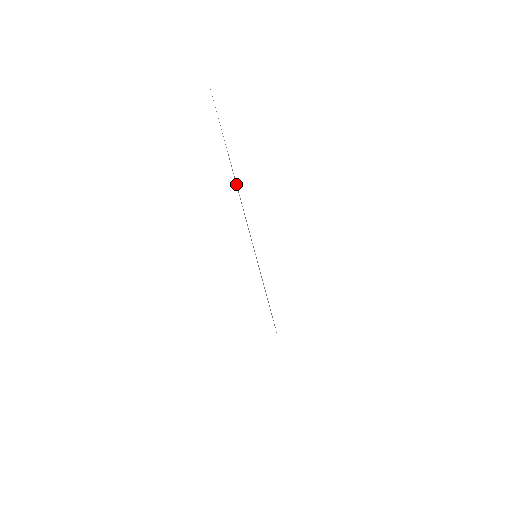
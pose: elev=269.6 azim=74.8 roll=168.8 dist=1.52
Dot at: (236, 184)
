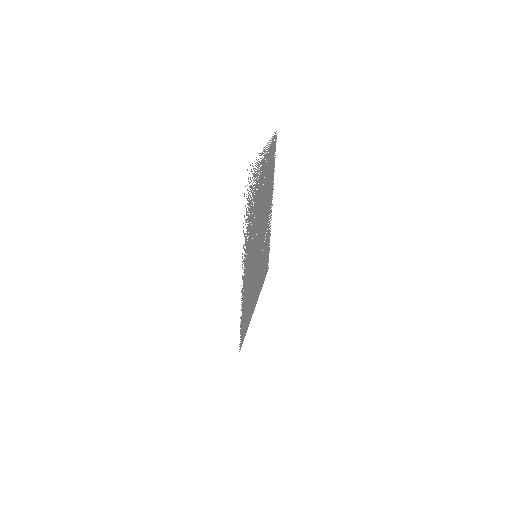
Dot at: (266, 192)
